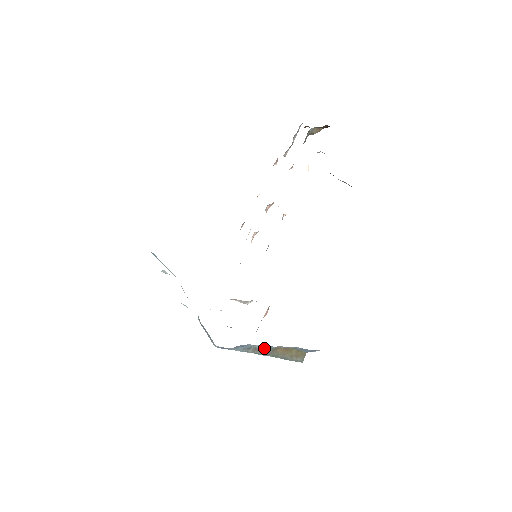
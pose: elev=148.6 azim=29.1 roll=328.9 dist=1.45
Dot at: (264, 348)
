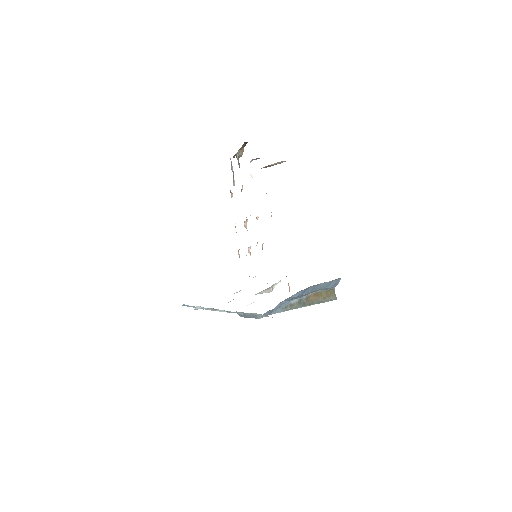
Dot at: (298, 301)
